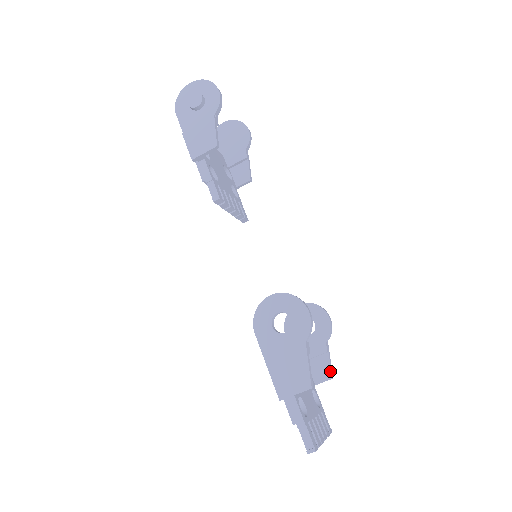
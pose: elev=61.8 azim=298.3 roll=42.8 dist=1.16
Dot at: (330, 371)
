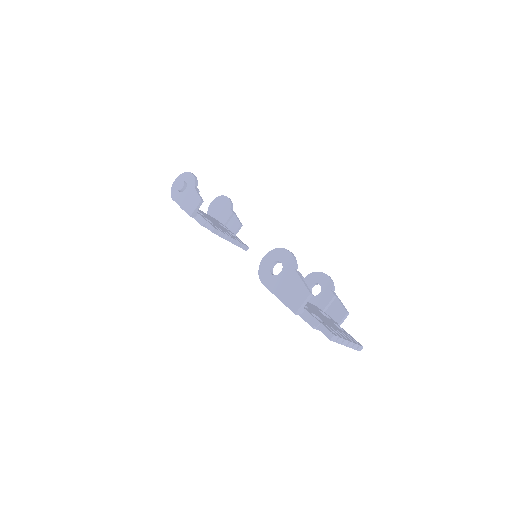
Dot at: (344, 308)
